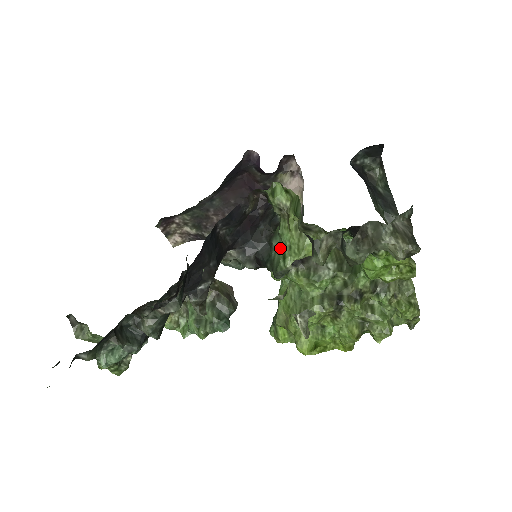
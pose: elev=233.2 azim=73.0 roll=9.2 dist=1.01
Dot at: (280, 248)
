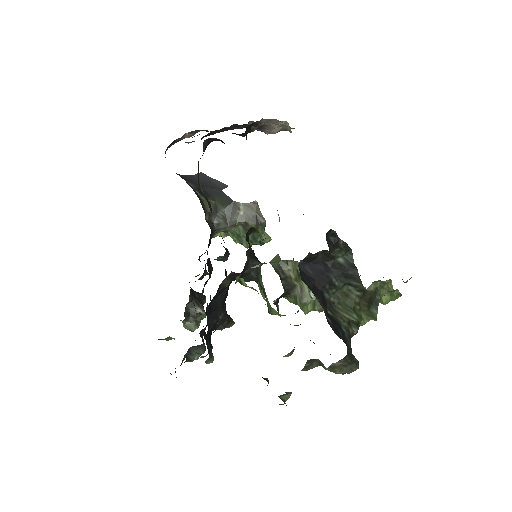
Dot at: (266, 297)
